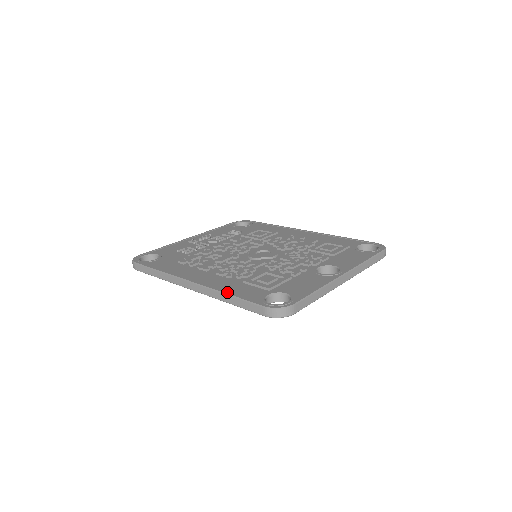
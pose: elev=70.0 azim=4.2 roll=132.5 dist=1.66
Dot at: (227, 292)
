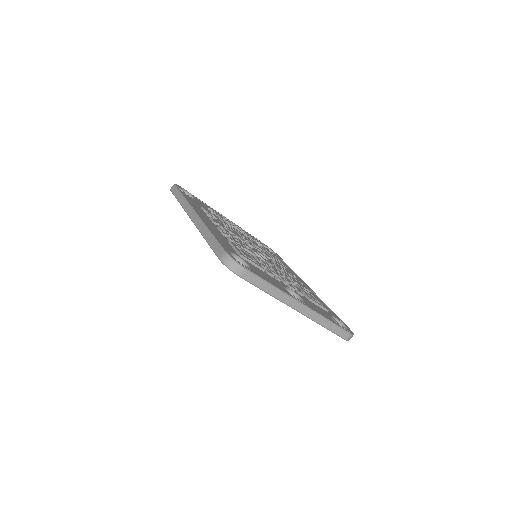
Dot at: occluded
